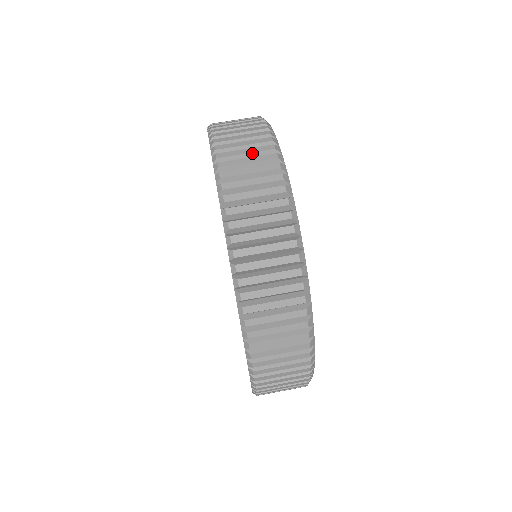
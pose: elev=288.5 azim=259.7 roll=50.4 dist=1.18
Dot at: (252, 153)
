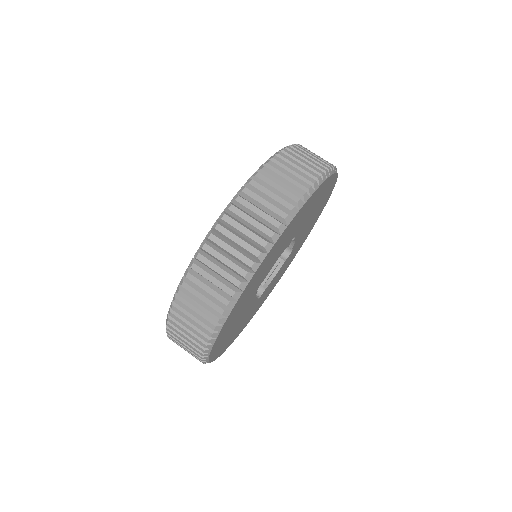
Dot at: (210, 294)
